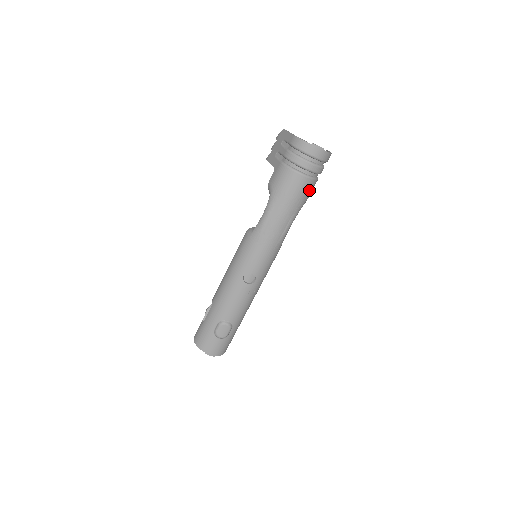
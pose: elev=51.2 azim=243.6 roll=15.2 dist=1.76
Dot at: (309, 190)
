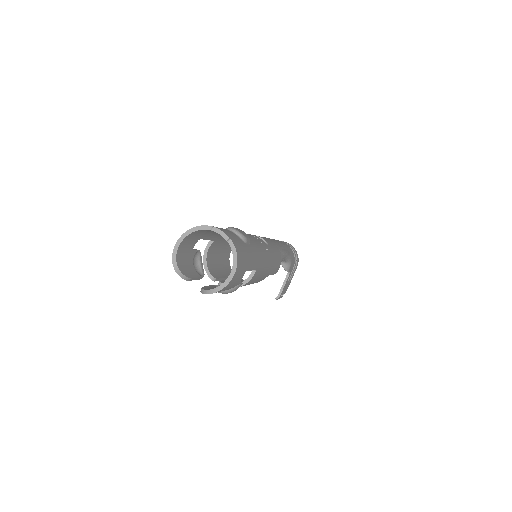
Dot at: (292, 256)
